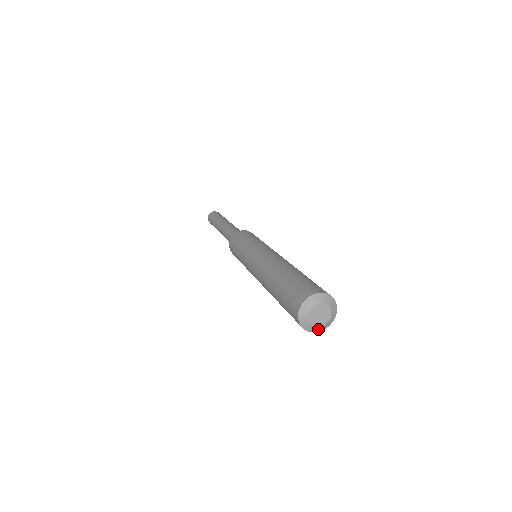
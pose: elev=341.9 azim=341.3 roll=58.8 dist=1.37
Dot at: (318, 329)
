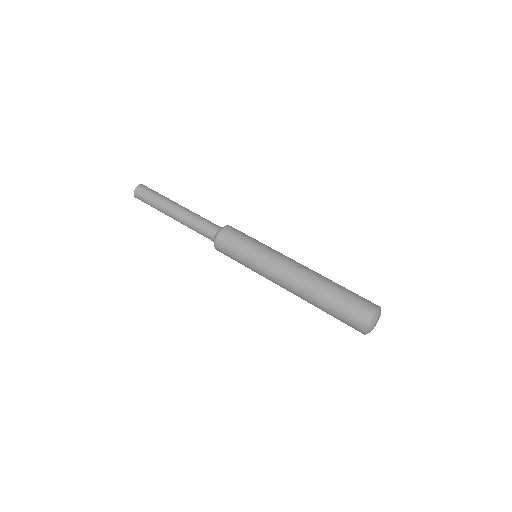
Dot at: occluded
